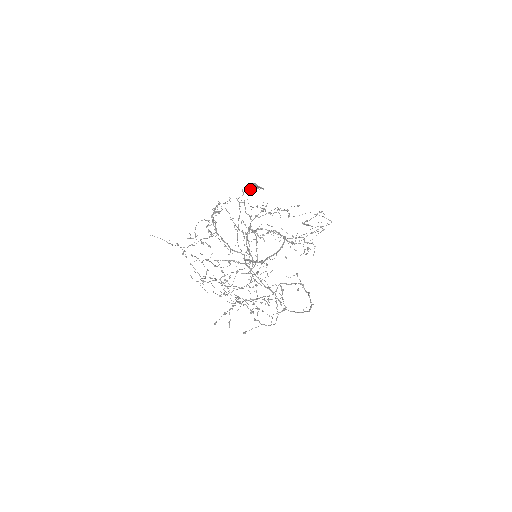
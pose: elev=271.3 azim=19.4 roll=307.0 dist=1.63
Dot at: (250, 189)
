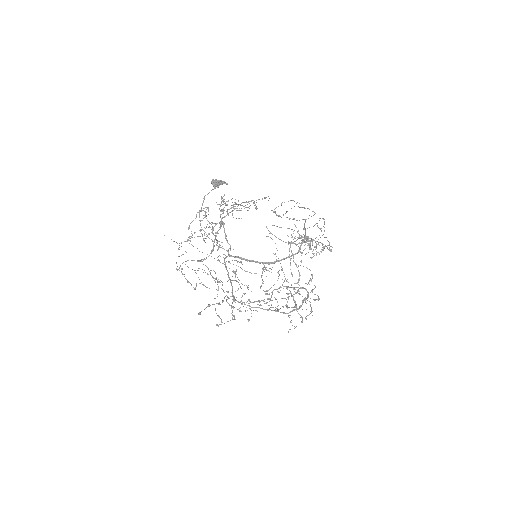
Dot at: (213, 185)
